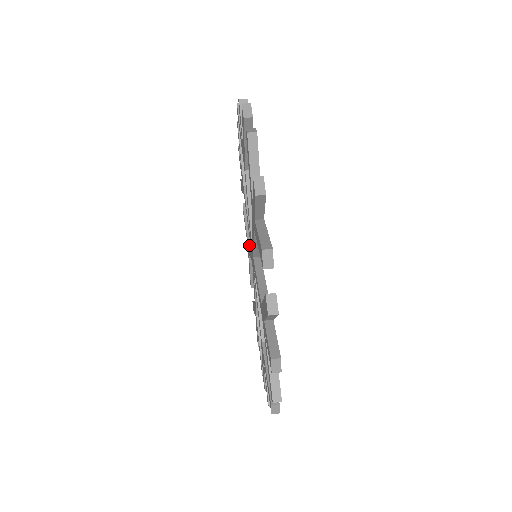
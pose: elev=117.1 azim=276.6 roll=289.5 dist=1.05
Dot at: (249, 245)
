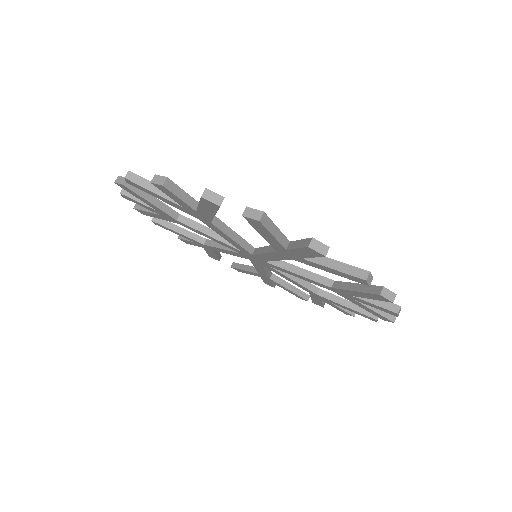
Dot at: (224, 250)
